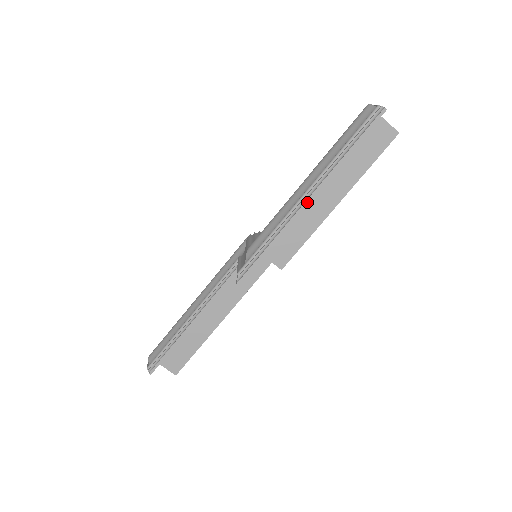
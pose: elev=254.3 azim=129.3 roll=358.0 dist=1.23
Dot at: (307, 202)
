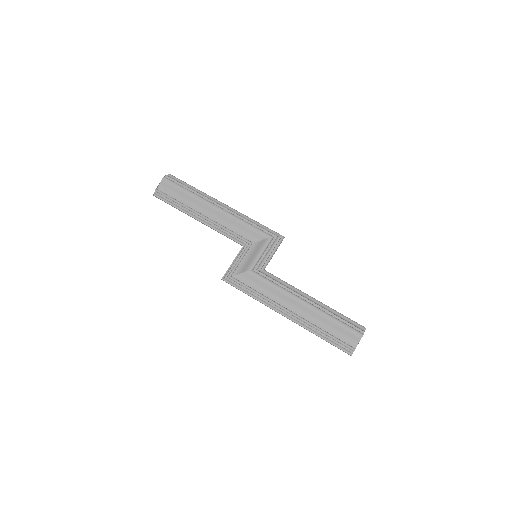
Dot at: occluded
